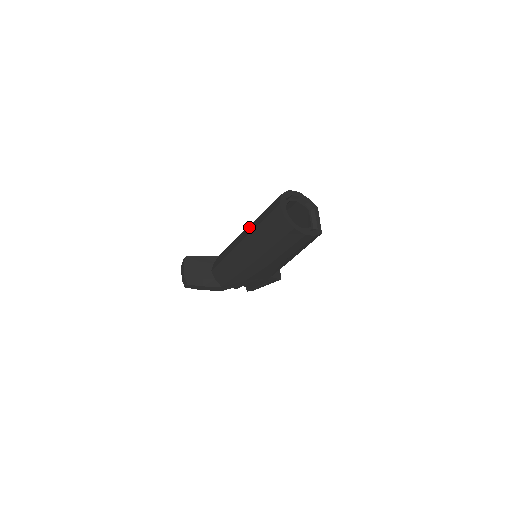
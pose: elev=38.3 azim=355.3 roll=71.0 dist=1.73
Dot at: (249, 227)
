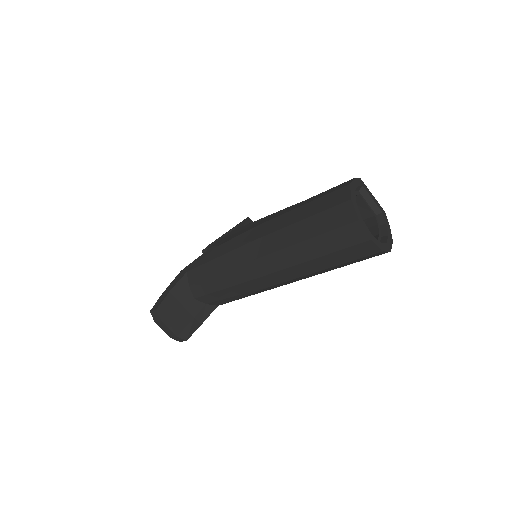
Dot at: (275, 257)
